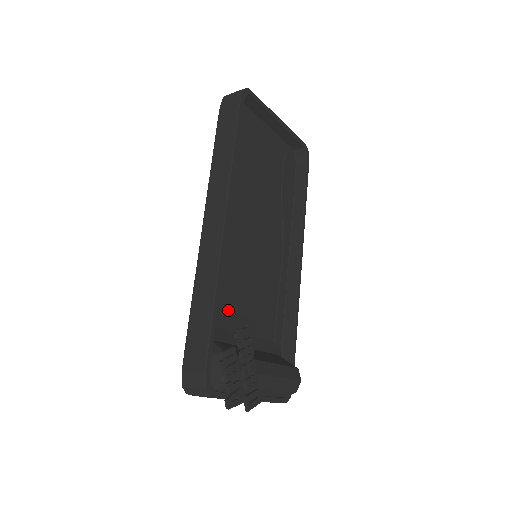
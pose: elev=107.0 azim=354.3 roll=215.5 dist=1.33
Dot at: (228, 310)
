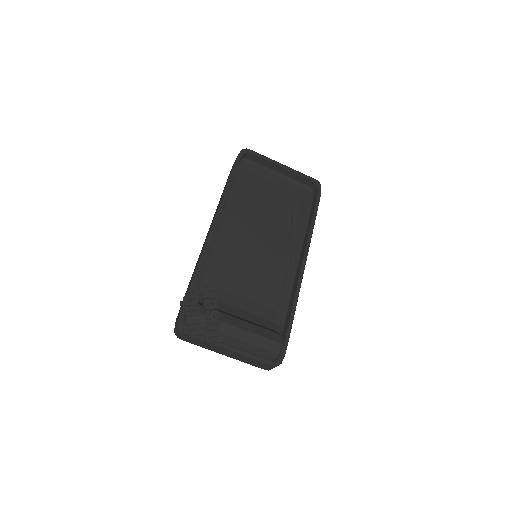
Dot at: (221, 288)
